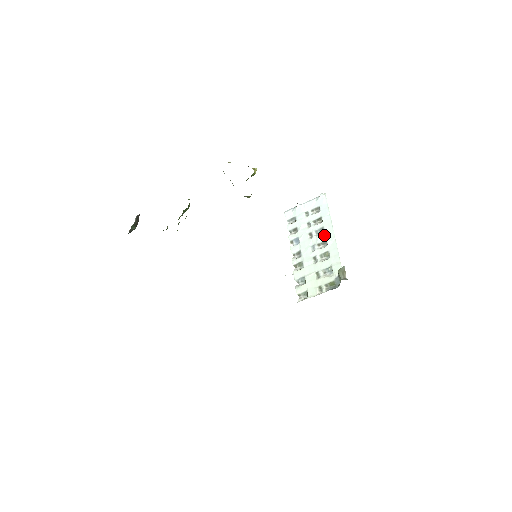
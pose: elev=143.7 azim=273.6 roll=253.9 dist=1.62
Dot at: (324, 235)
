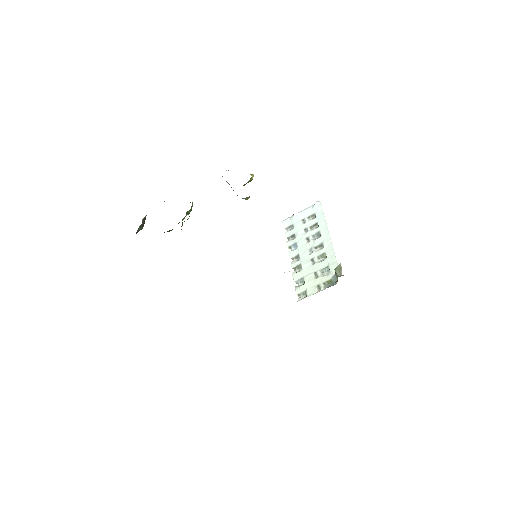
Dot at: (320, 238)
